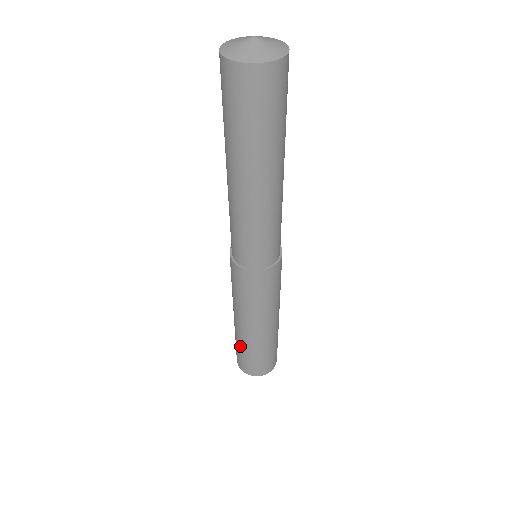
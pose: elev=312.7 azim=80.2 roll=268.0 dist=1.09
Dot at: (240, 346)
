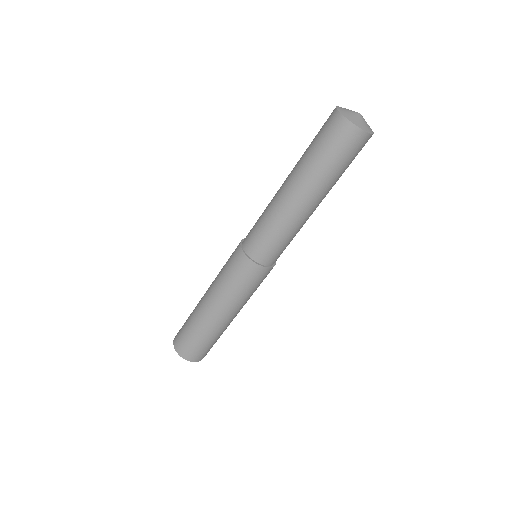
Dot at: (198, 332)
